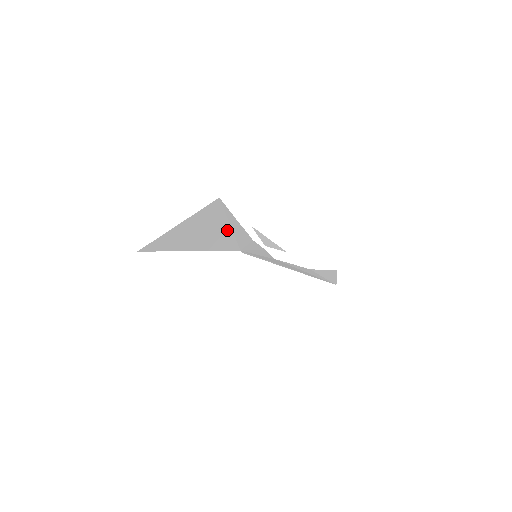
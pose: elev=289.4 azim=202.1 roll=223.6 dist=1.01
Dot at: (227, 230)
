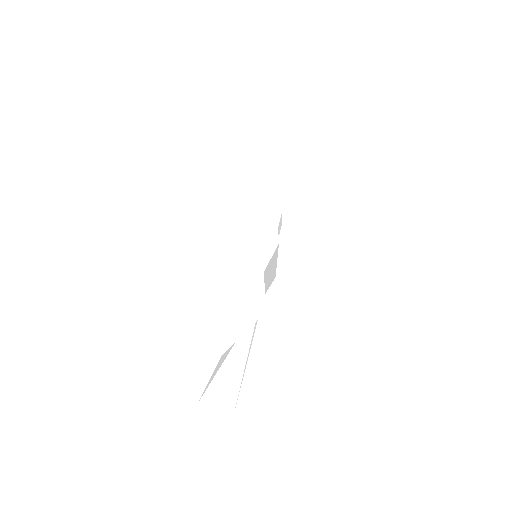
Dot at: occluded
